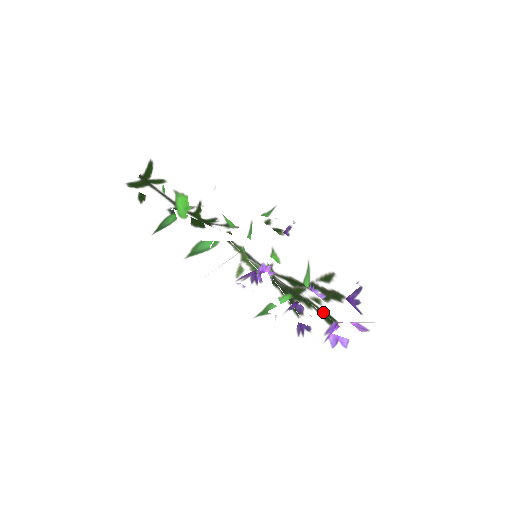
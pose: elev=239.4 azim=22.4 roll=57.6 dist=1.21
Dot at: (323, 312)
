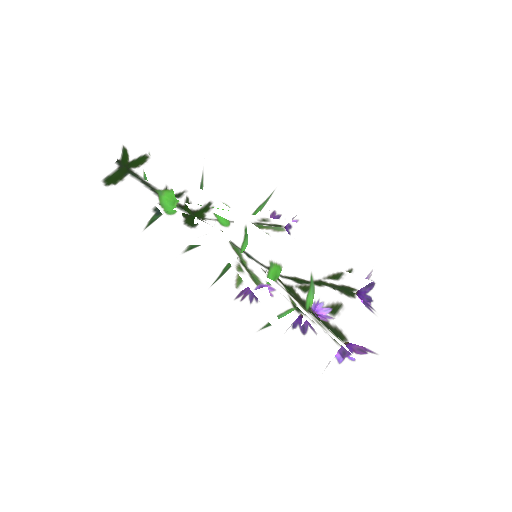
Dot at: (329, 329)
